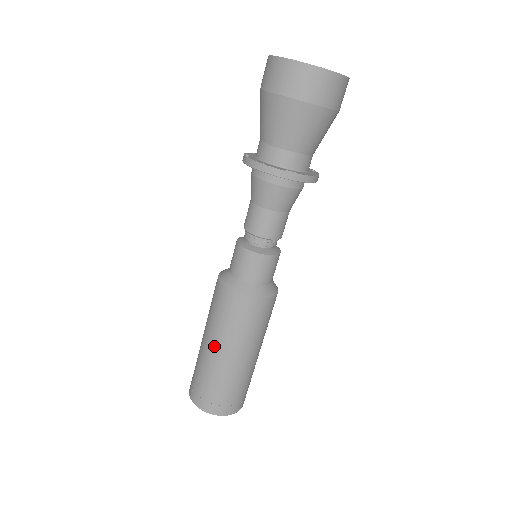
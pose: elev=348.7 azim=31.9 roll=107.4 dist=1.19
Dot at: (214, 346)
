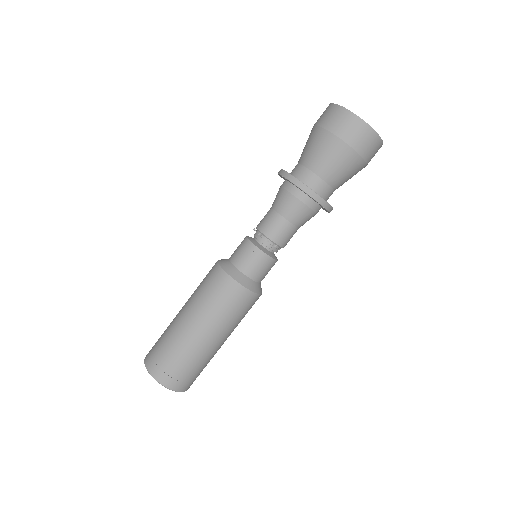
Dot at: (198, 326)
